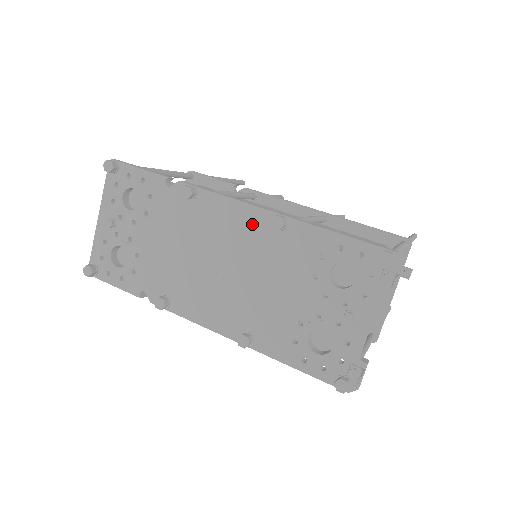
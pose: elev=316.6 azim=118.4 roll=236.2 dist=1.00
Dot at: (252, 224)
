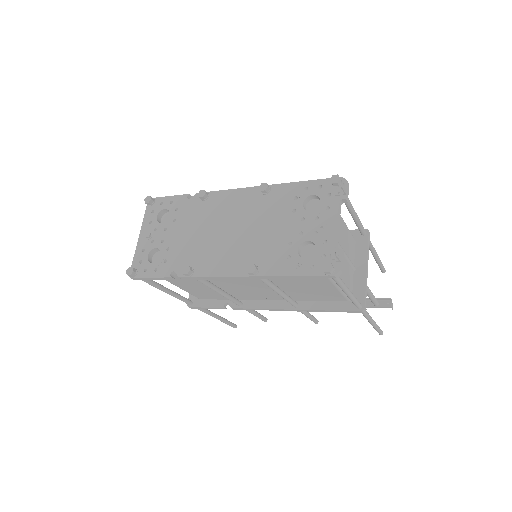
Dot at: (247, 198)
